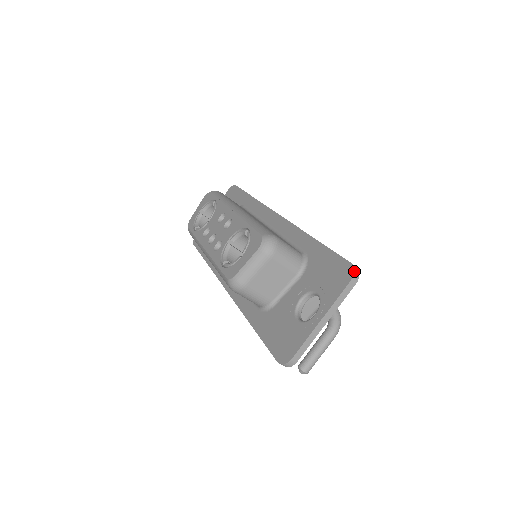
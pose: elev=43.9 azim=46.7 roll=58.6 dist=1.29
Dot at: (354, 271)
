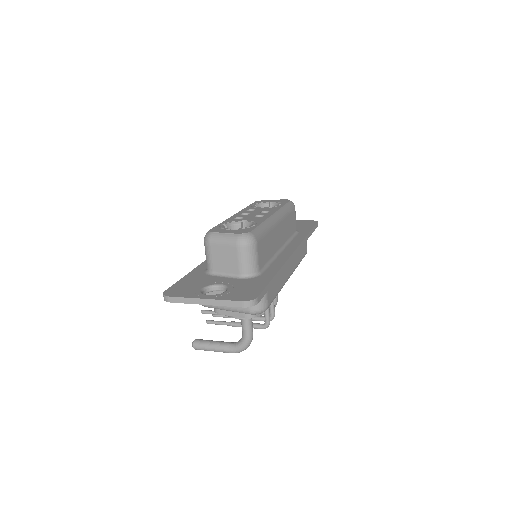
Dot at: (251, 300)
